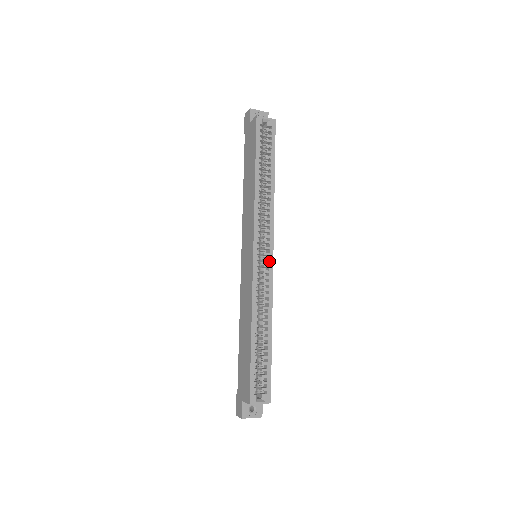
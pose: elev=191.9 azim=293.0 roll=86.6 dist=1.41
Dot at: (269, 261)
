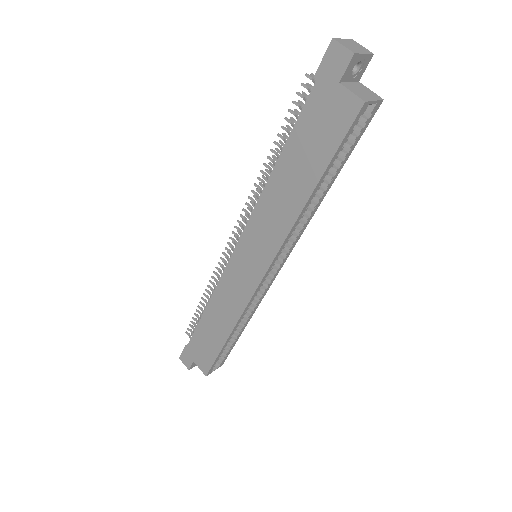
Dot at: (274, 276)
